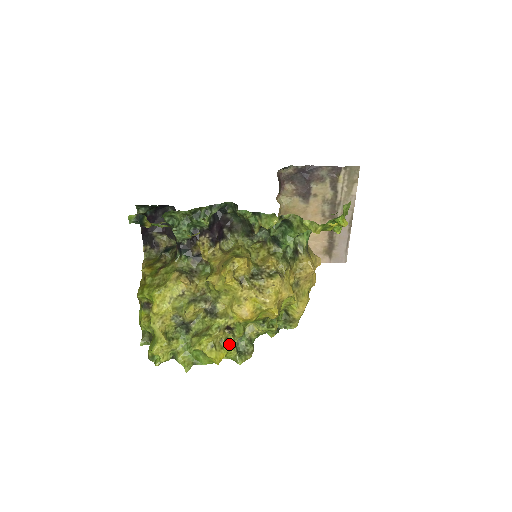
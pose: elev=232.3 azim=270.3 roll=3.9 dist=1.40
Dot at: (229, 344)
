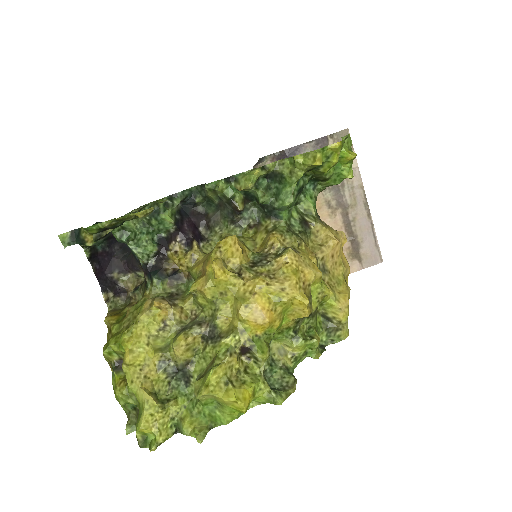
Dot at: (253, 376)
